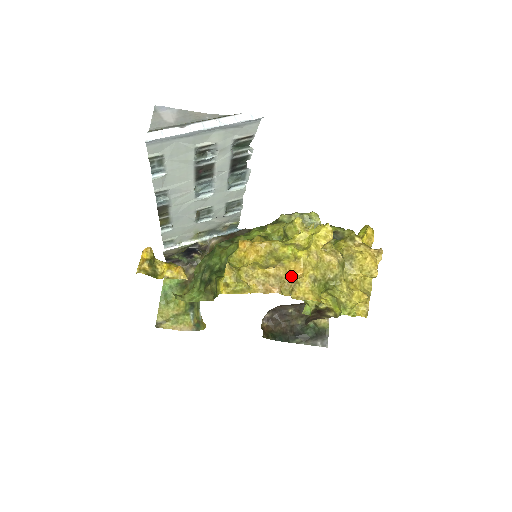
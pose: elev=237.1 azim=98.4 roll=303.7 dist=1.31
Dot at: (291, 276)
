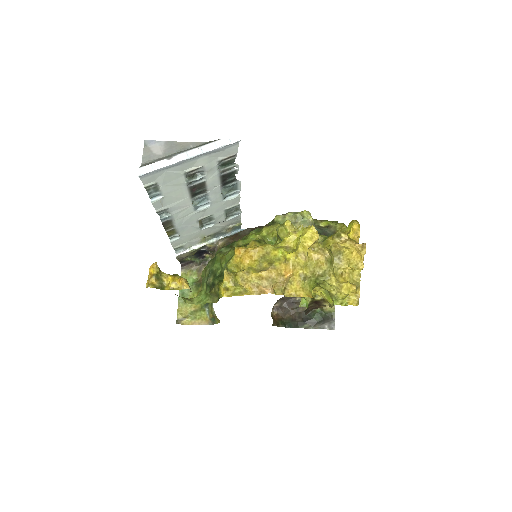
Dot at: (282, 277)
